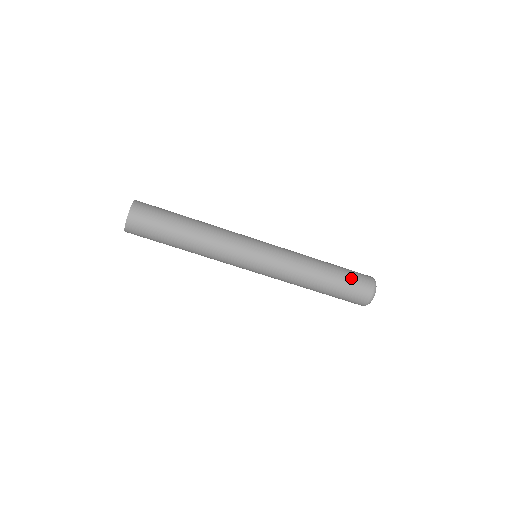
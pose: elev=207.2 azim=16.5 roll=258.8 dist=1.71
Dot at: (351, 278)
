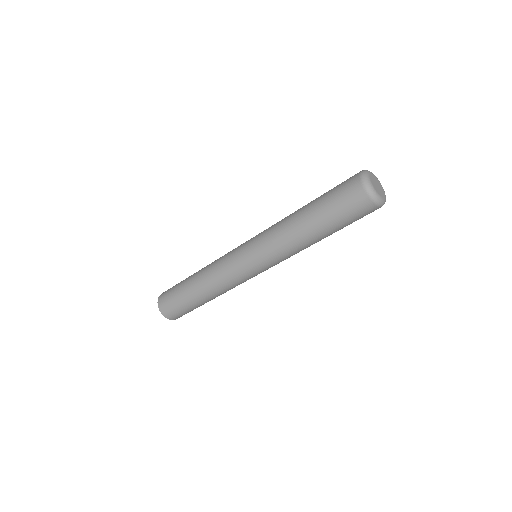
Dot at: (332, 191)
